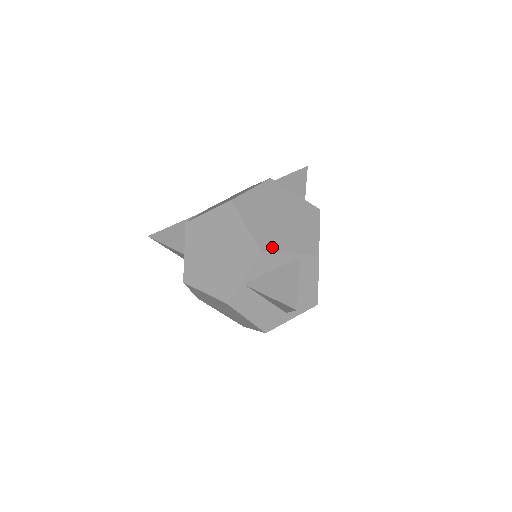
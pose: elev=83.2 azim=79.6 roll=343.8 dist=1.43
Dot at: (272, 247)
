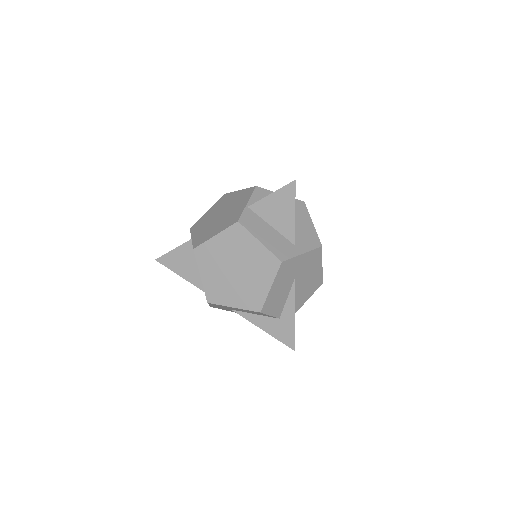
Dot at: occluded
